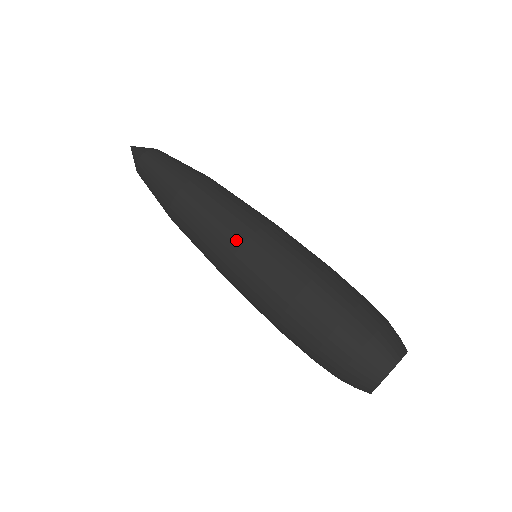
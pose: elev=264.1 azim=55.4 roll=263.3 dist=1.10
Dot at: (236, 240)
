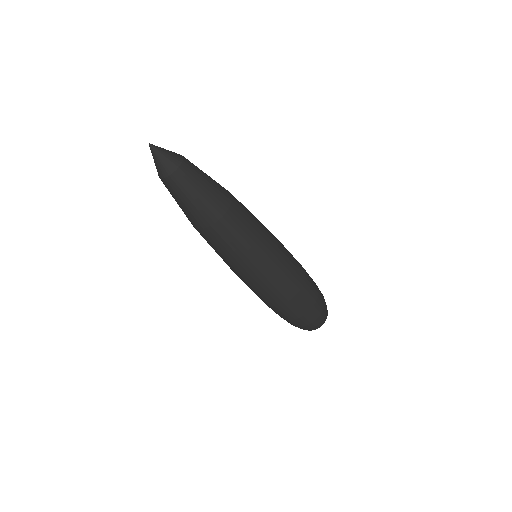
Dot at: (250, 272)
